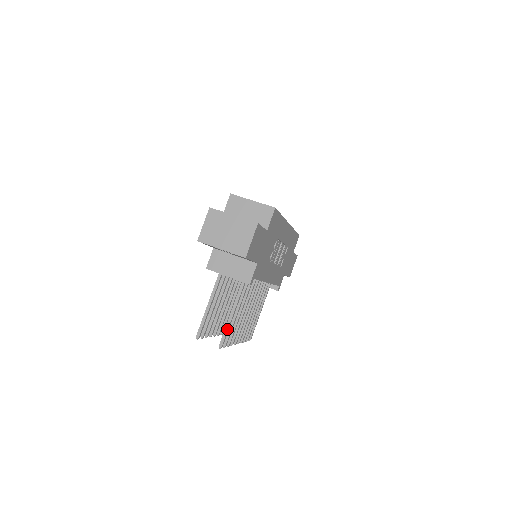
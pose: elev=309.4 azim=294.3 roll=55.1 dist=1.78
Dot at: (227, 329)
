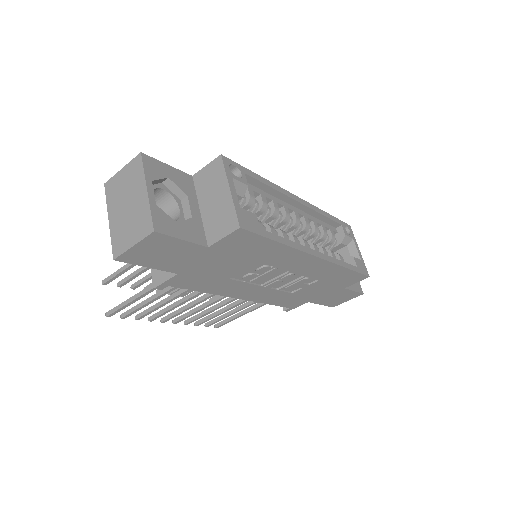
Dot at: (122, 306)
